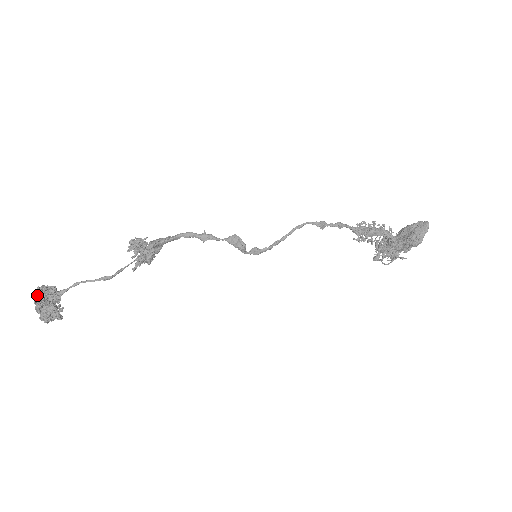
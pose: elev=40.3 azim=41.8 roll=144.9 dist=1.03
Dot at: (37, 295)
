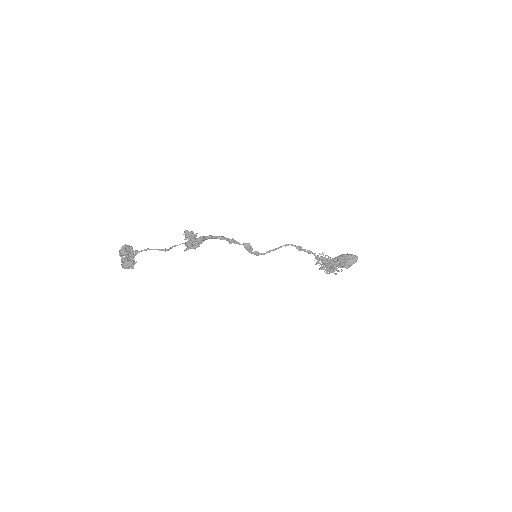
Dot at: (123, 252)
